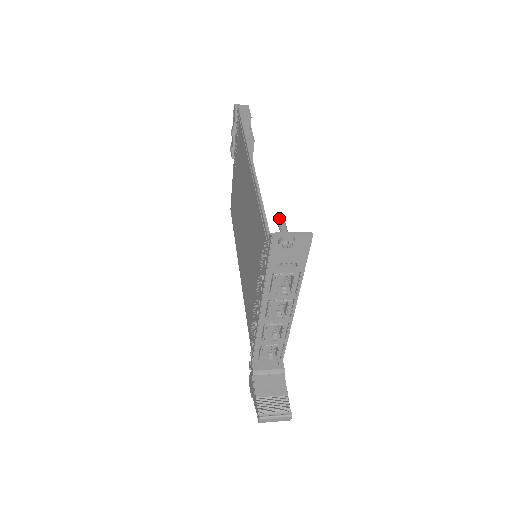
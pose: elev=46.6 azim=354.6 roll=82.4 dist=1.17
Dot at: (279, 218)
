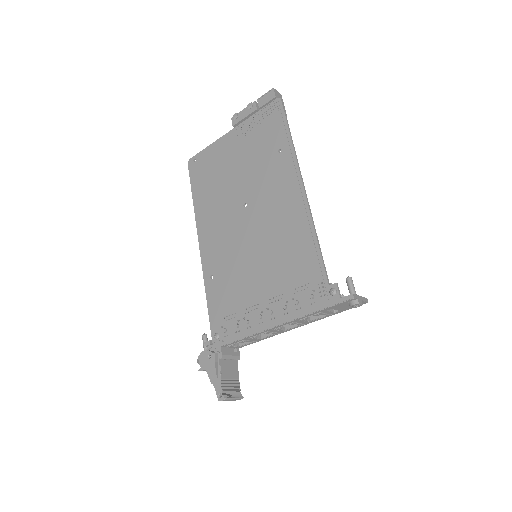
Dot at: (350, 277)
